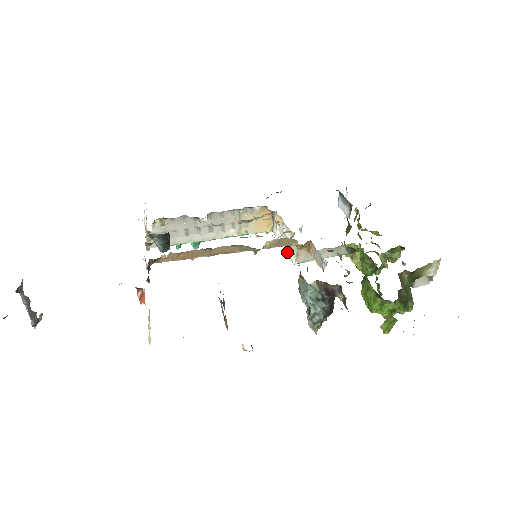
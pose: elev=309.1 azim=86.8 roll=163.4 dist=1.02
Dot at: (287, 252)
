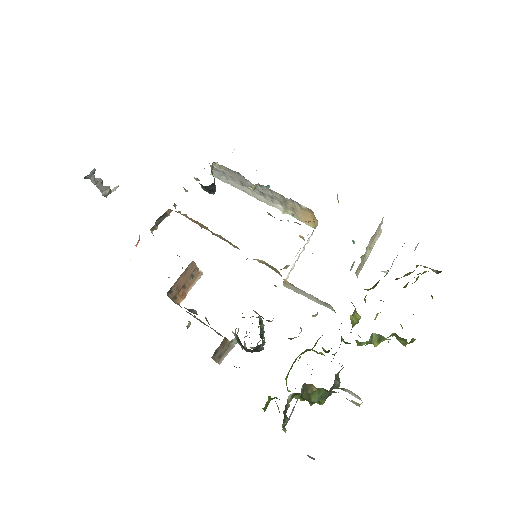
Dot at: (292, 267)
